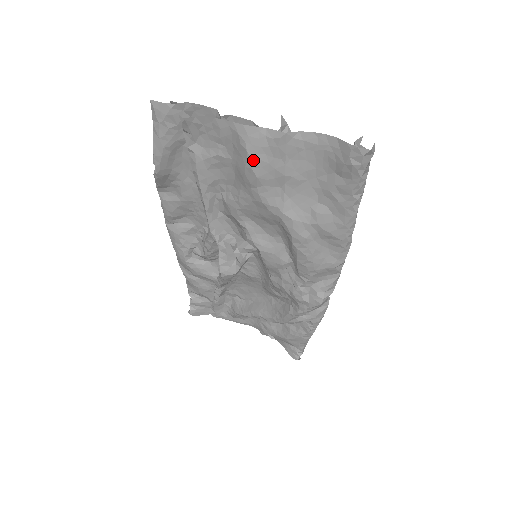
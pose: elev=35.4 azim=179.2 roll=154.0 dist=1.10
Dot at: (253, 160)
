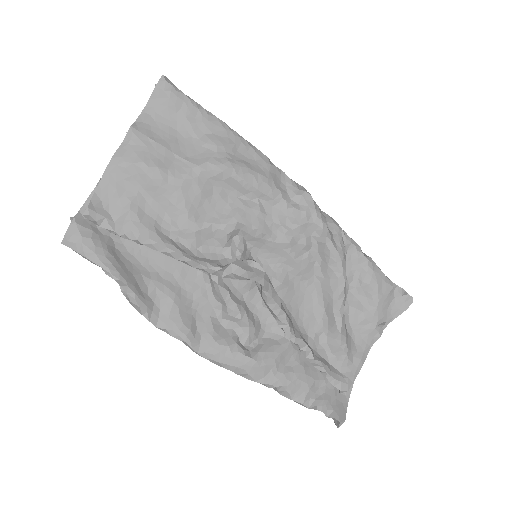
Dot at: (142, 162)
